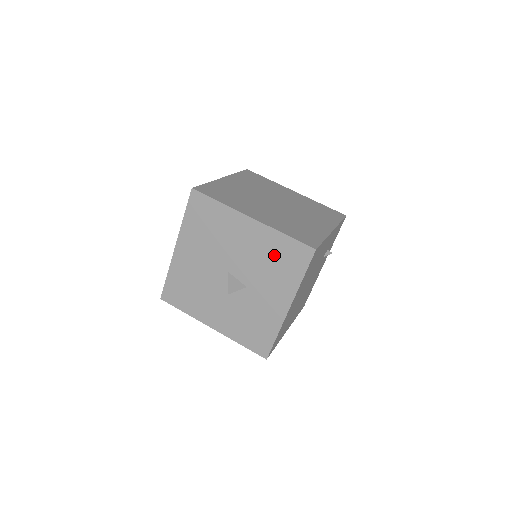
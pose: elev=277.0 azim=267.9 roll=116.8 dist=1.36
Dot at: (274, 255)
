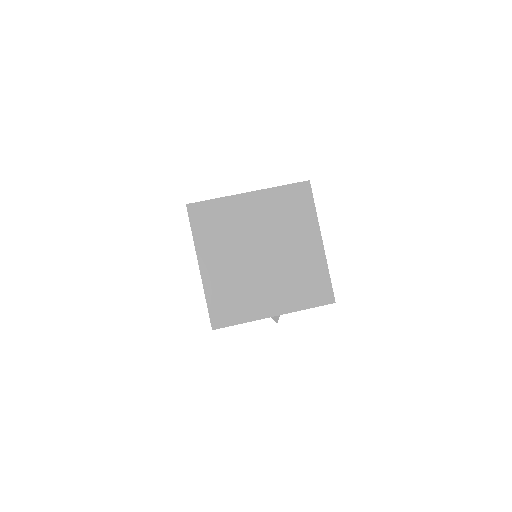
Dot at: occluded
